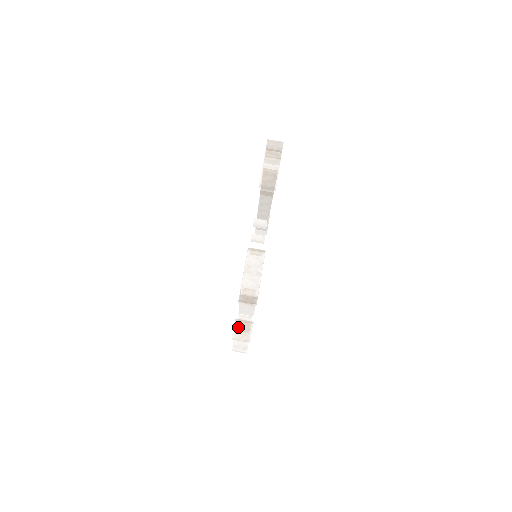
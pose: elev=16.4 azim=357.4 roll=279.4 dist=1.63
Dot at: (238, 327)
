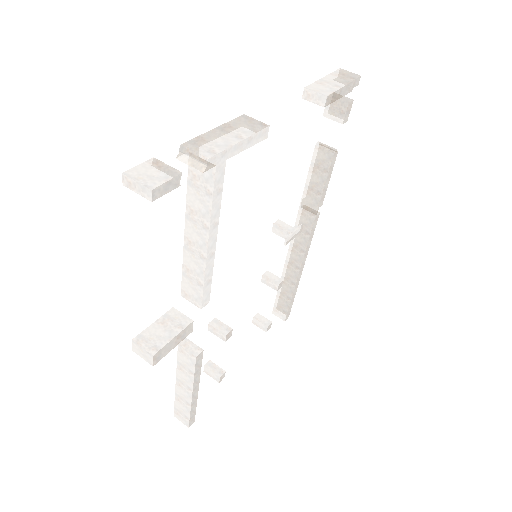
Dot at: (148, 166)
